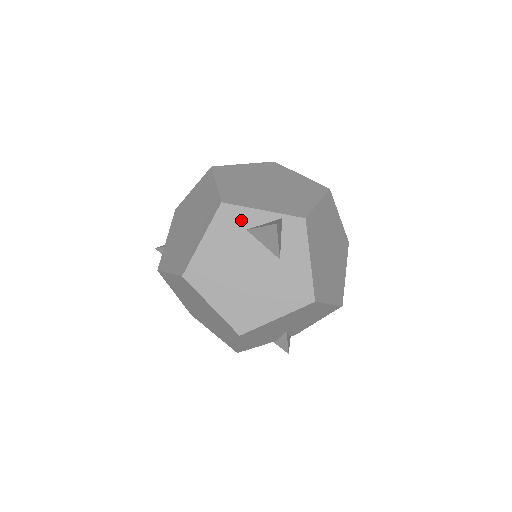
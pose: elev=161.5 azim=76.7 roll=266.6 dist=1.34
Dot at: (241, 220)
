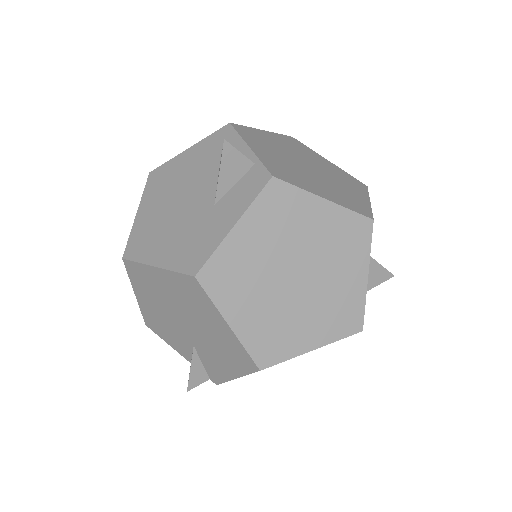
Dot at: occluded
